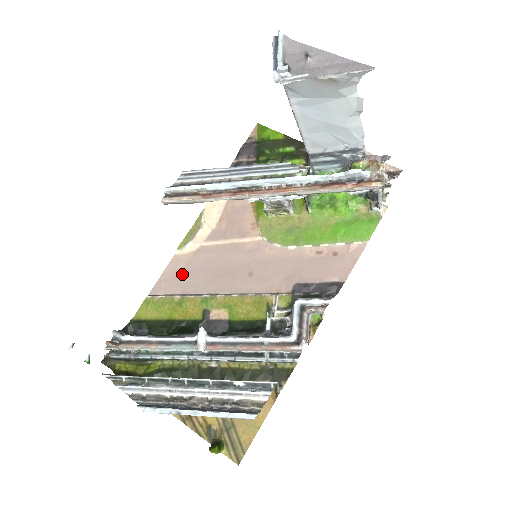
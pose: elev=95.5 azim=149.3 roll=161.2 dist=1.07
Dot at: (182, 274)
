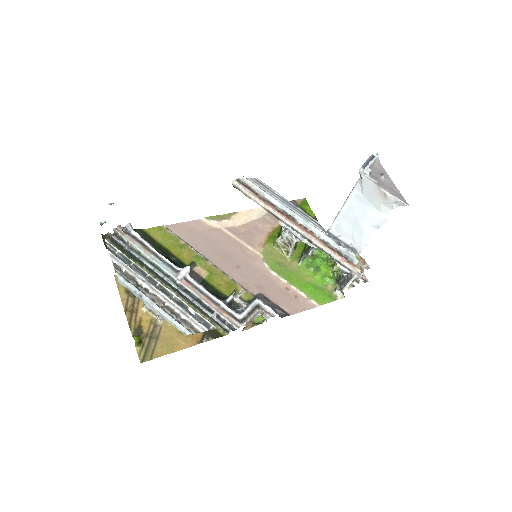
Dot at: (196, 233)
